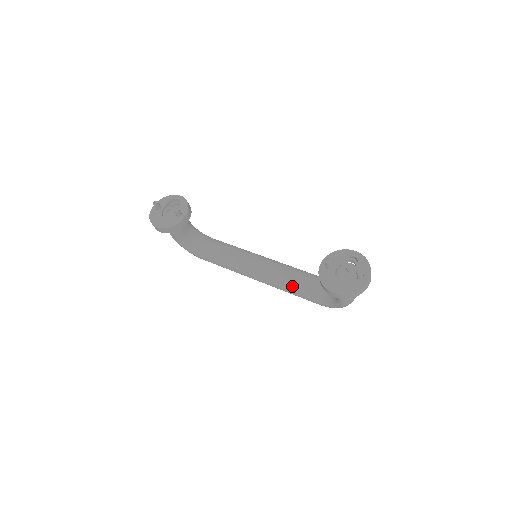
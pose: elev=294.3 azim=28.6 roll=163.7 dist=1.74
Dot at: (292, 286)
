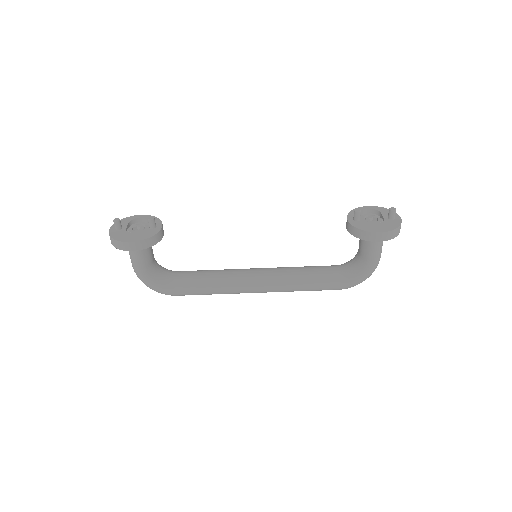
Dot at: (305, 278)
